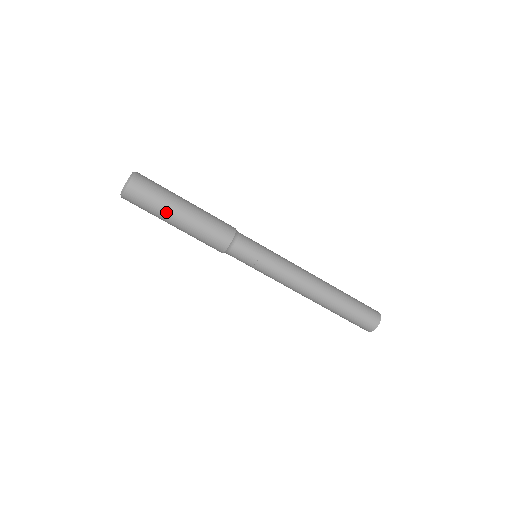
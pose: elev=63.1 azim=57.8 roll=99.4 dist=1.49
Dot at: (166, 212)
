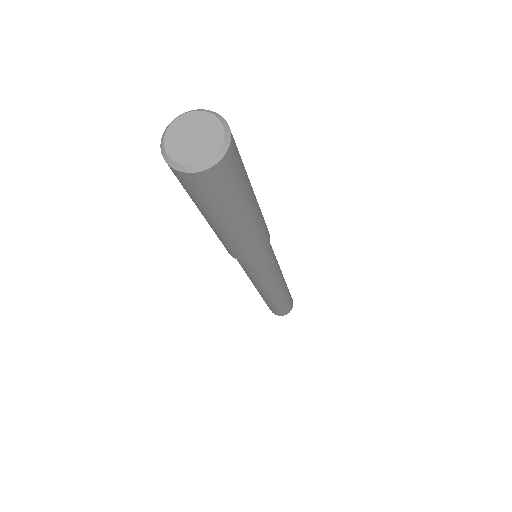
Dot at: (244, 204)
